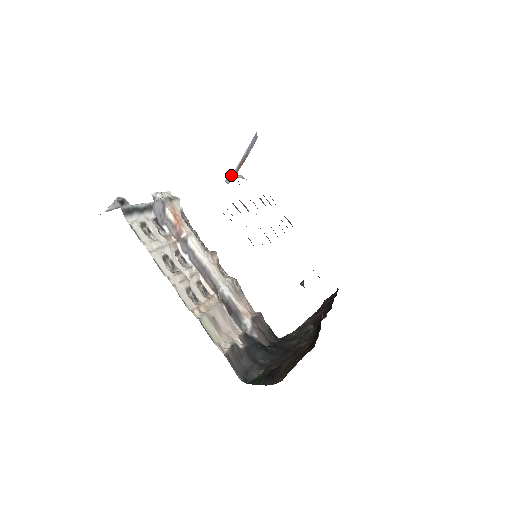
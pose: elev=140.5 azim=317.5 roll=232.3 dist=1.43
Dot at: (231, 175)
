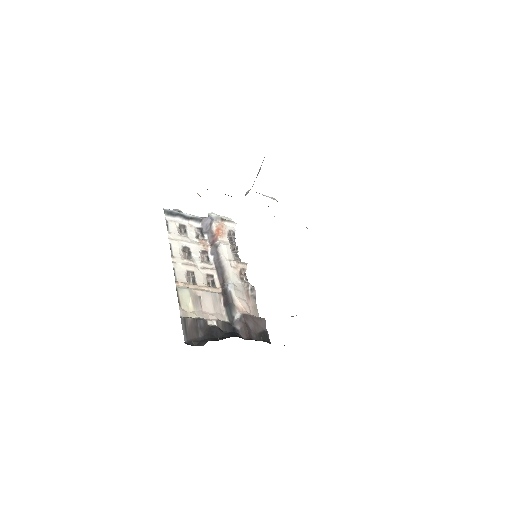
Dot at: (250, 189)
